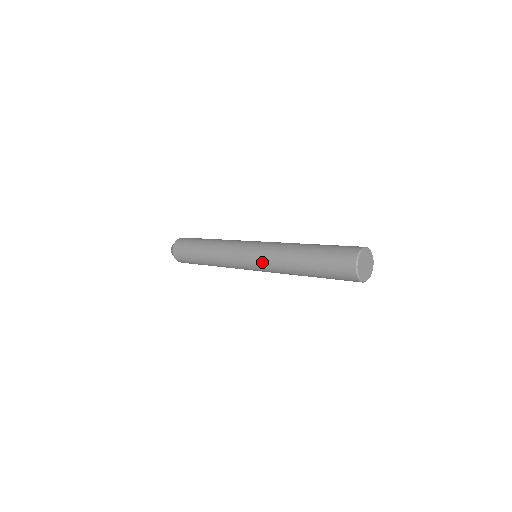
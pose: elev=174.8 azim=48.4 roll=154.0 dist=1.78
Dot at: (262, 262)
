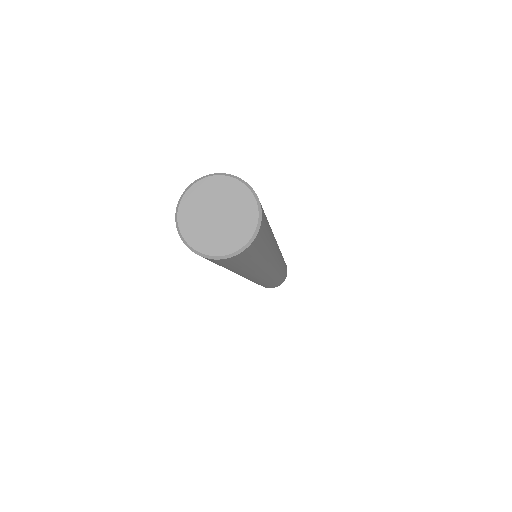
Dot at: occluded
